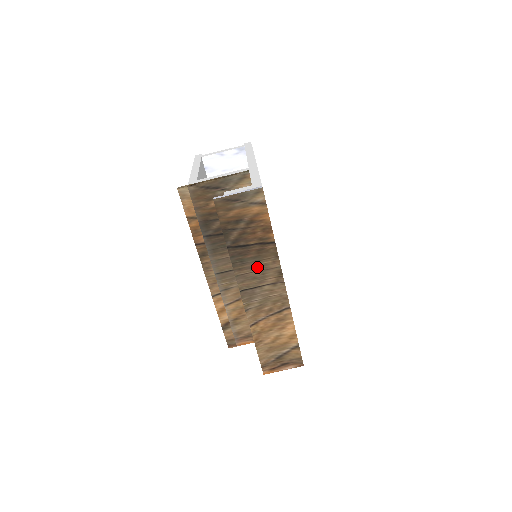
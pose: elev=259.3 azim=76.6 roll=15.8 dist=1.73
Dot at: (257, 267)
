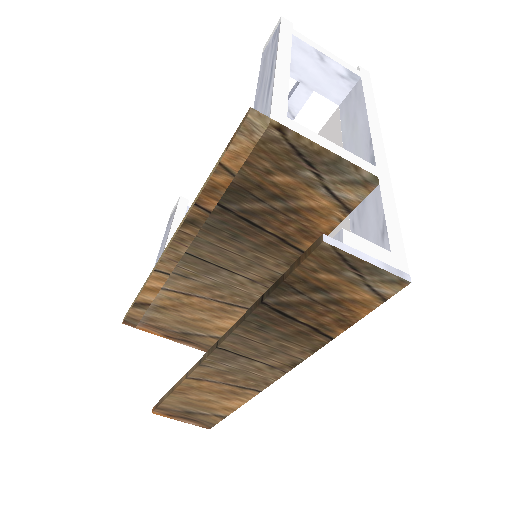
Dot at: (274, 343)
